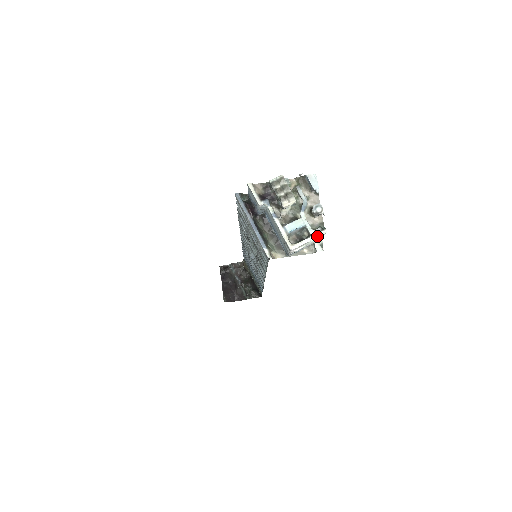
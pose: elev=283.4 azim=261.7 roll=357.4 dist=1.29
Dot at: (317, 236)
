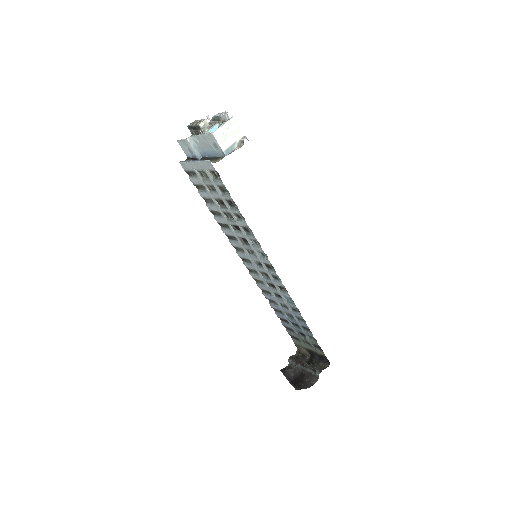
Dot at: (228, 120)
